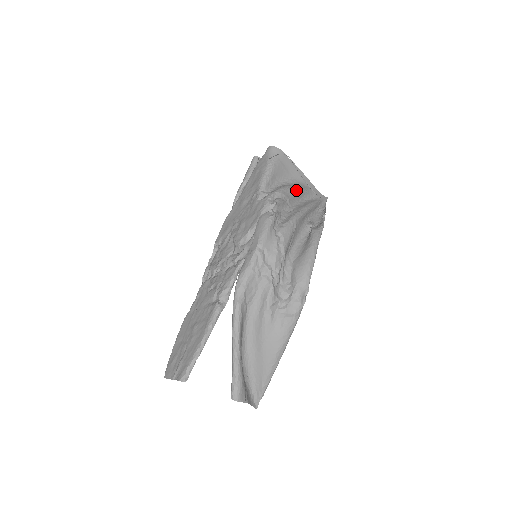
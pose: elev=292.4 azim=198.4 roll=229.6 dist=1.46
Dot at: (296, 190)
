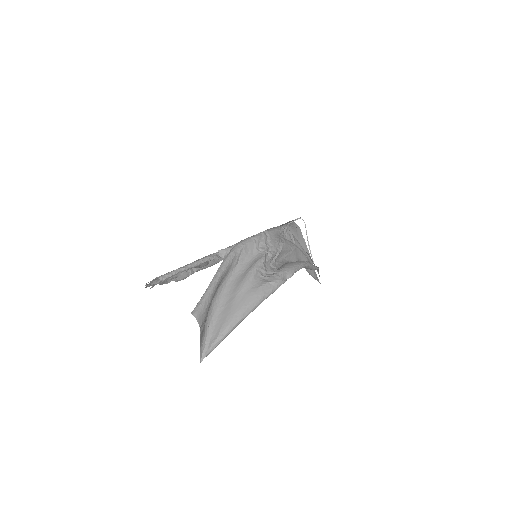
Dot at: (301, 247)
